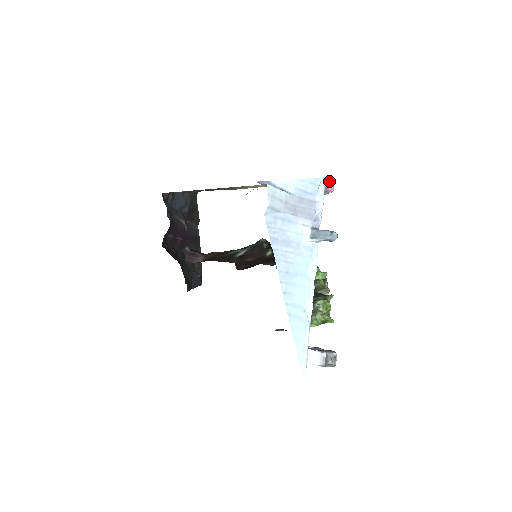
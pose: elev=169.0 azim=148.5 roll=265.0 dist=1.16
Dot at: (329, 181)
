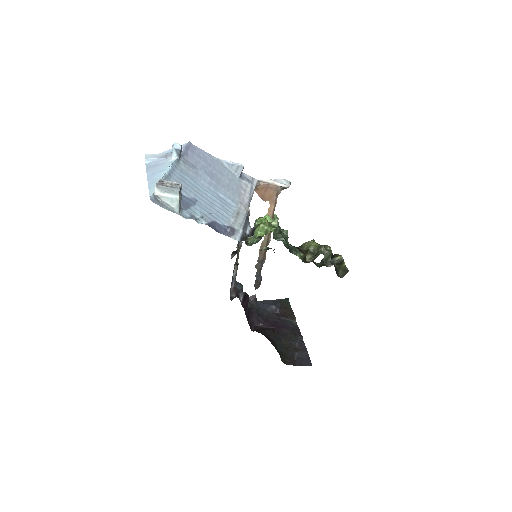
Dot at: (278, 181)
